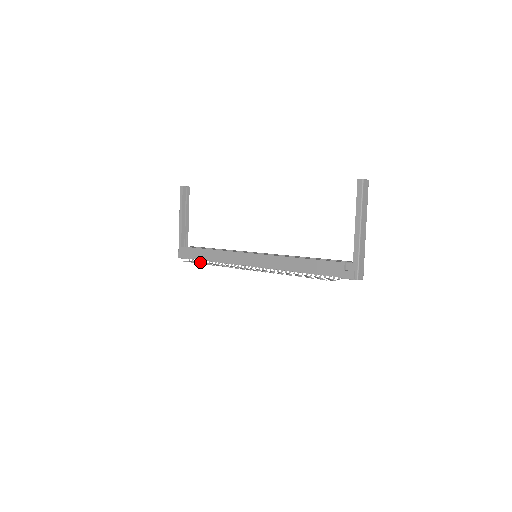
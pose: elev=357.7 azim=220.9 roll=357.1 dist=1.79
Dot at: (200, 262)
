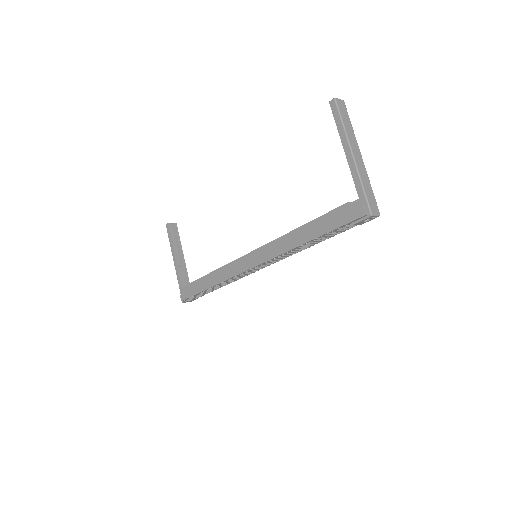
Dot at: (202, 294)
